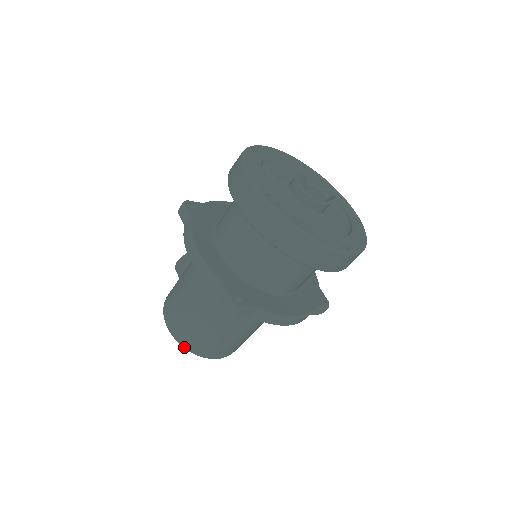
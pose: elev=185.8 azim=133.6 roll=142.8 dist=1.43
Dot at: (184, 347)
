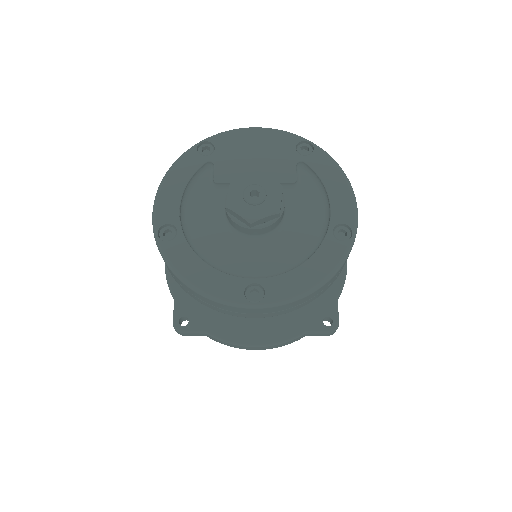
Dot at: occluded
